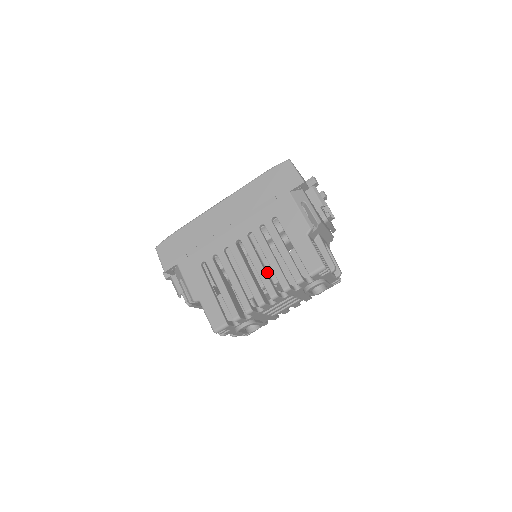
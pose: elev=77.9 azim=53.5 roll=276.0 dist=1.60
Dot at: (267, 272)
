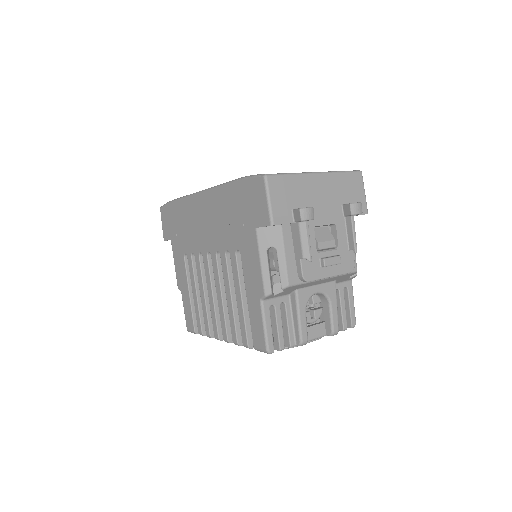
Dot at: occluded
